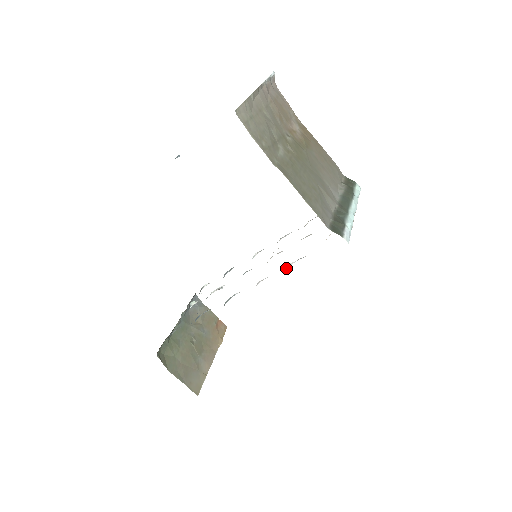
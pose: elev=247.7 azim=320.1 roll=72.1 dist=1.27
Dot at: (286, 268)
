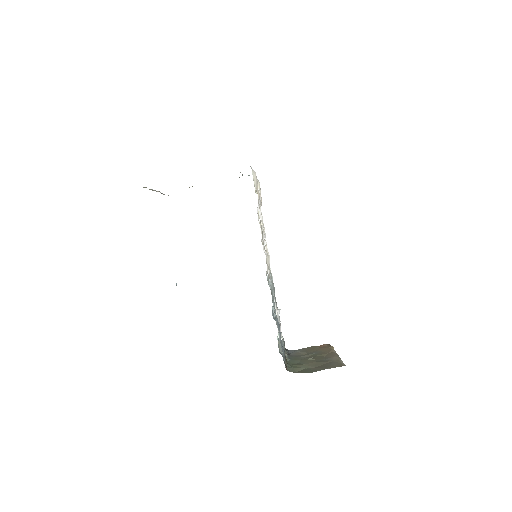
Dot at: occluded
